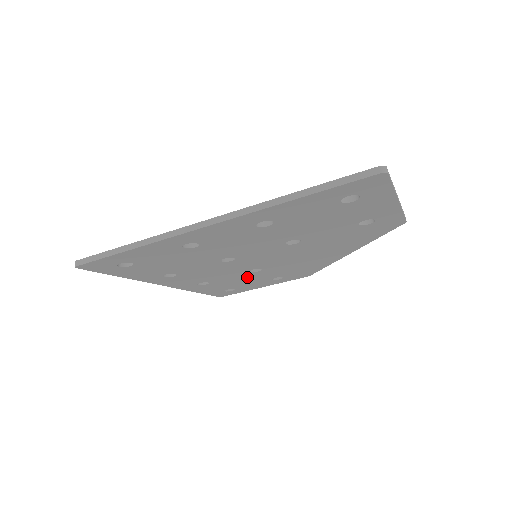
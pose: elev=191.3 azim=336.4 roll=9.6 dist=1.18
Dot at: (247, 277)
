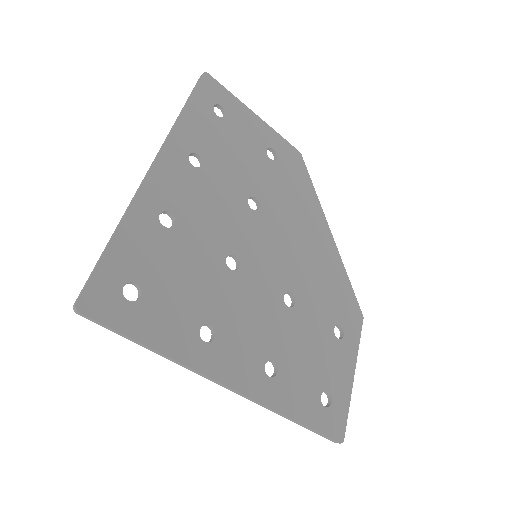
Dot at: (301, 332)
